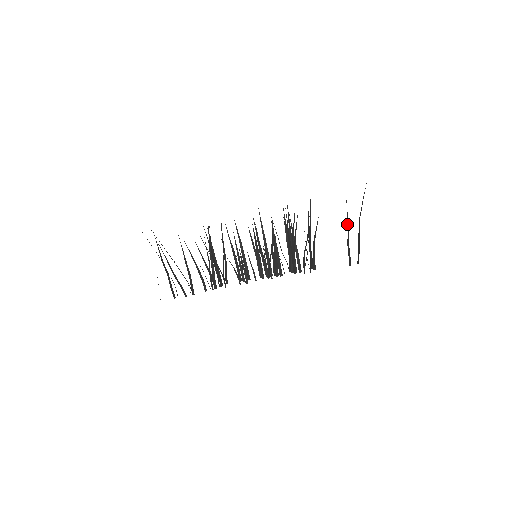
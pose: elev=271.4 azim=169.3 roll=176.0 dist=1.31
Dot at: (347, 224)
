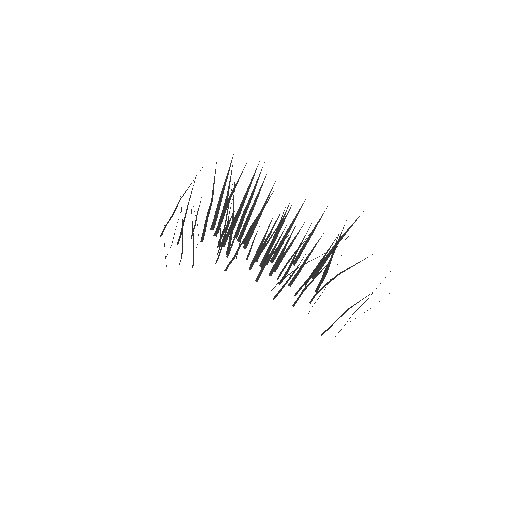
Dot at: (314, 228)
